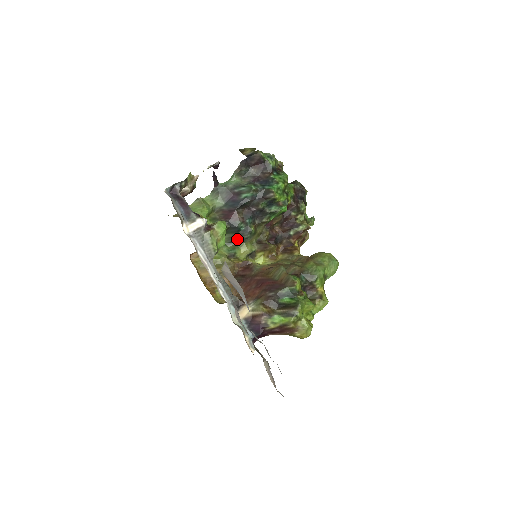
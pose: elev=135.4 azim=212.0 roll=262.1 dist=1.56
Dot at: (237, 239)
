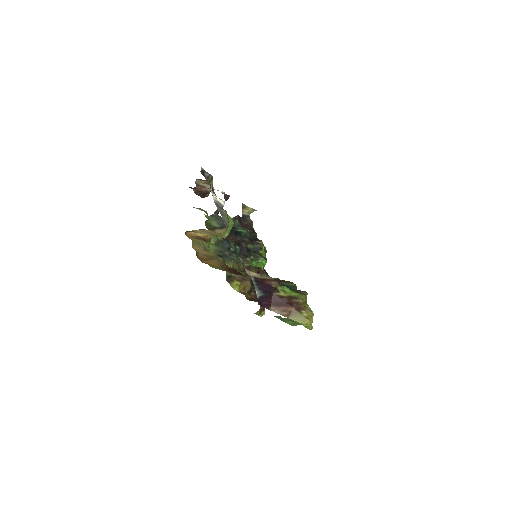
Dot at: (224, 255)
